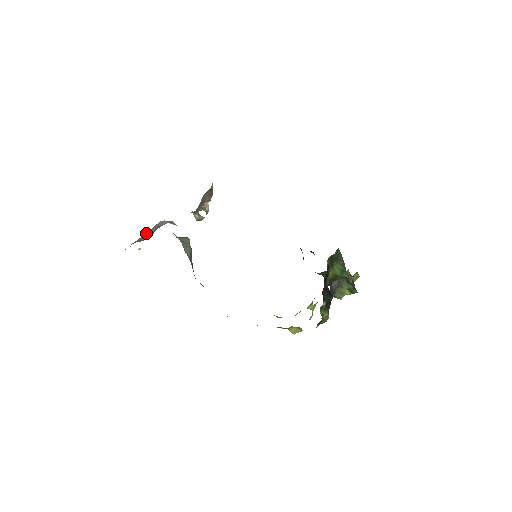
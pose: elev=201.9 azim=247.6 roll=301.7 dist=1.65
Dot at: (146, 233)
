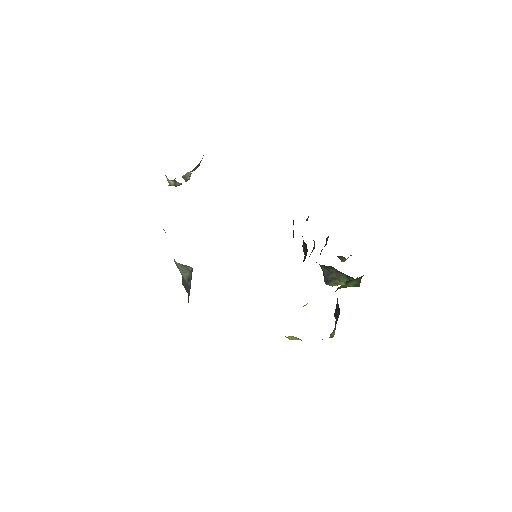
Dot at: occluded
